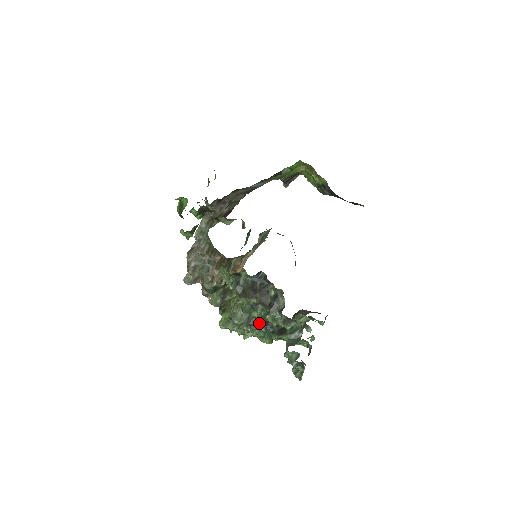
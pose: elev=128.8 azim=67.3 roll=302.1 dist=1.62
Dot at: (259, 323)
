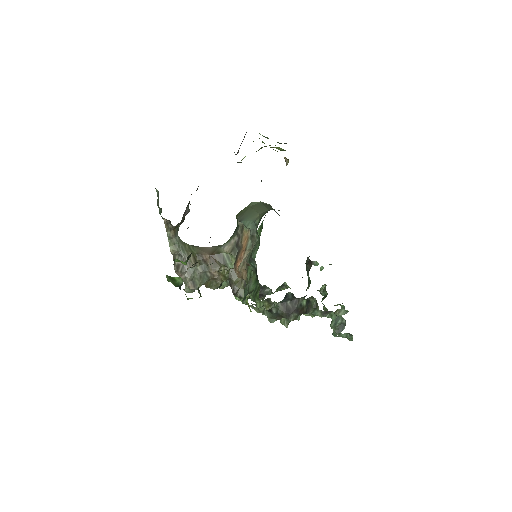
Dot at: occluded
